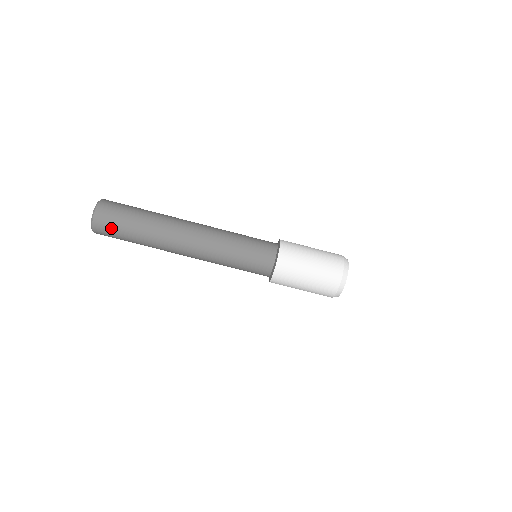
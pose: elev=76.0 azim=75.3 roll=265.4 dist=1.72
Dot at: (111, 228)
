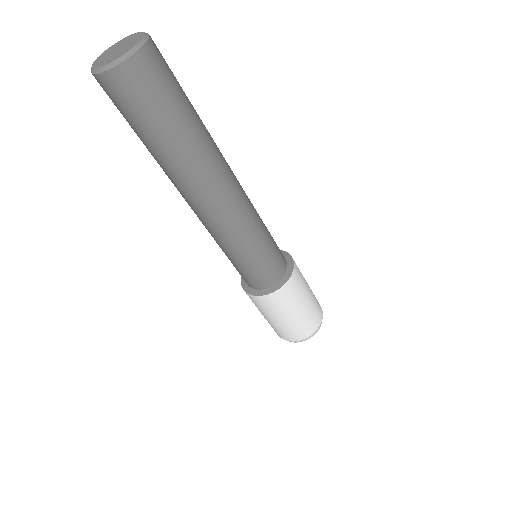
Dot at: (157, 86)
